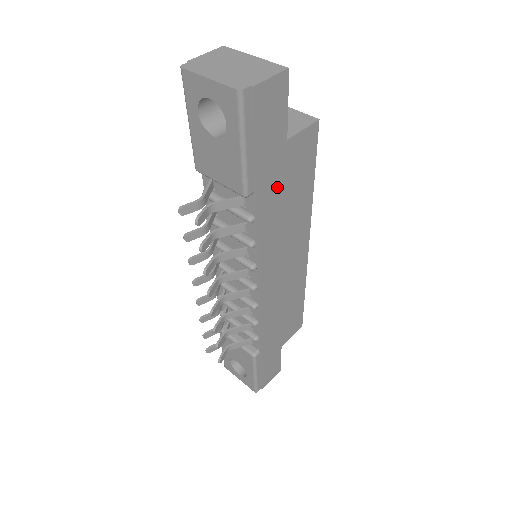
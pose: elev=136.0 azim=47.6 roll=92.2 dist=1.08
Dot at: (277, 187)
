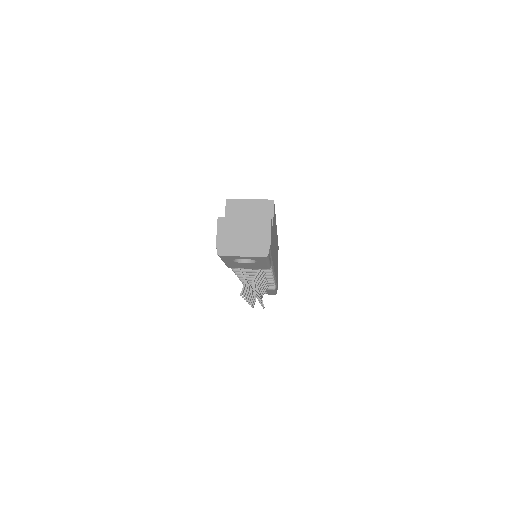
Dot at: (273, 245)
